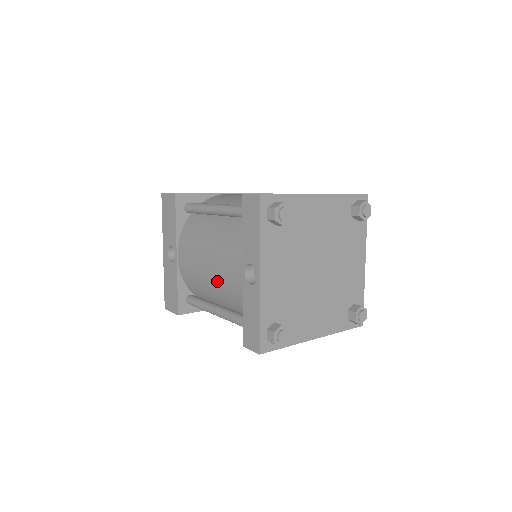
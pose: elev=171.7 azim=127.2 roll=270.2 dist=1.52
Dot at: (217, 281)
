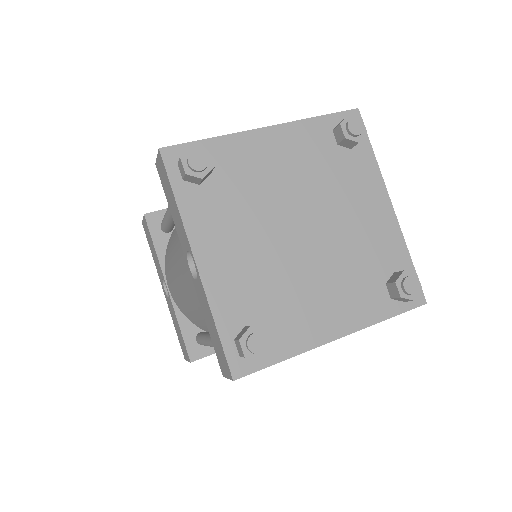
Dot at: (189, 298)
